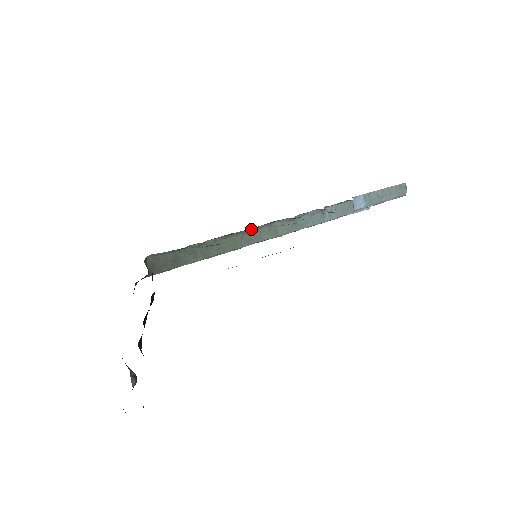
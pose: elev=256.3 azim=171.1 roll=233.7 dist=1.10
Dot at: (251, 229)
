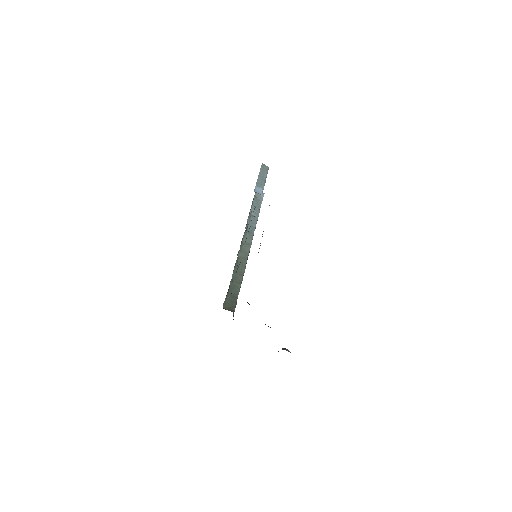
Dot at: (239, 254)
